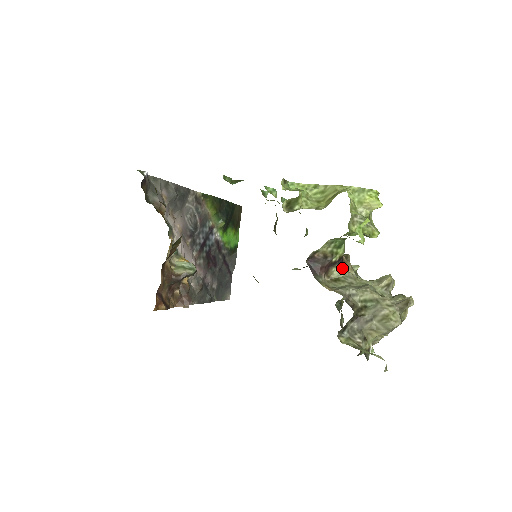
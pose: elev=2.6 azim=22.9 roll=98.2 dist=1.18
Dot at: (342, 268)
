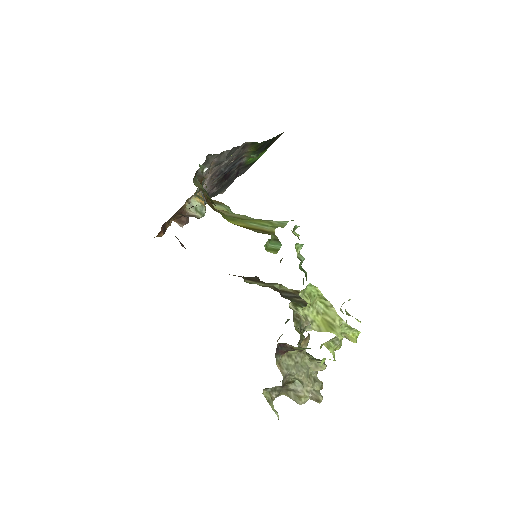
Dot at: (299, 351)
